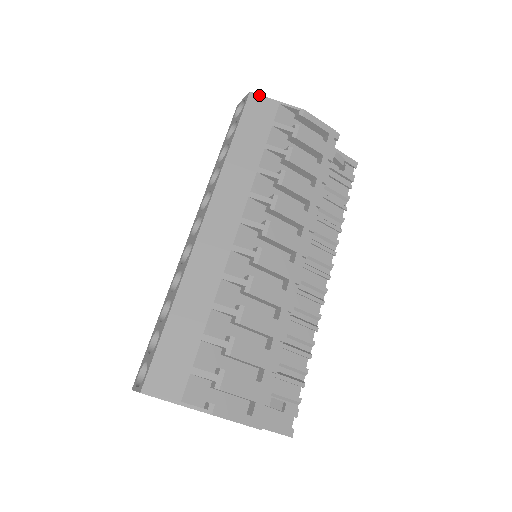
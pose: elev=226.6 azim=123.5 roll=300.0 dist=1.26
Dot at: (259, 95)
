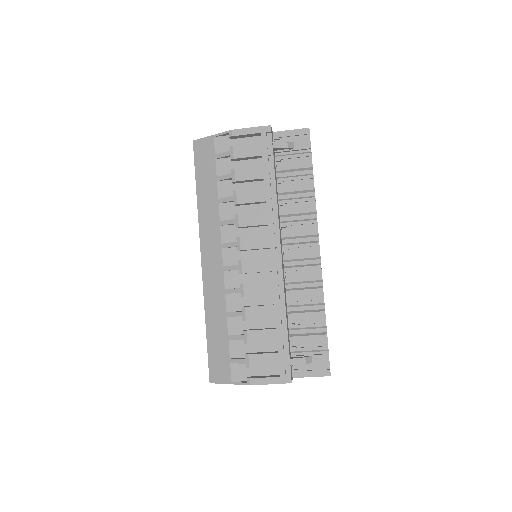
Dot at: (199, 139)
